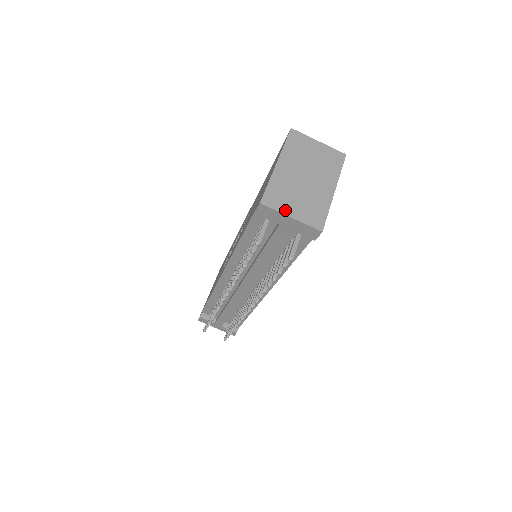
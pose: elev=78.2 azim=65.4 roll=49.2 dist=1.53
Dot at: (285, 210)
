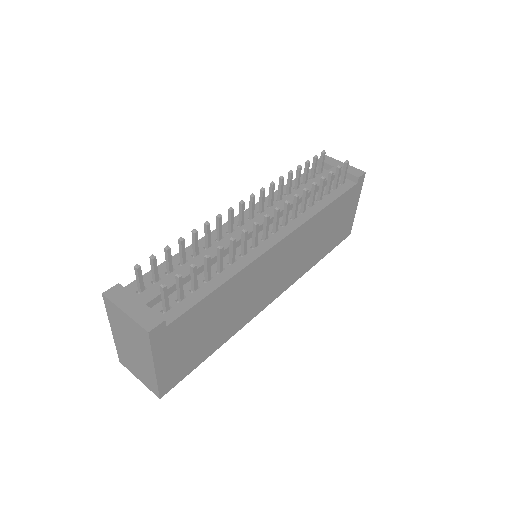
Dot at: occluded
